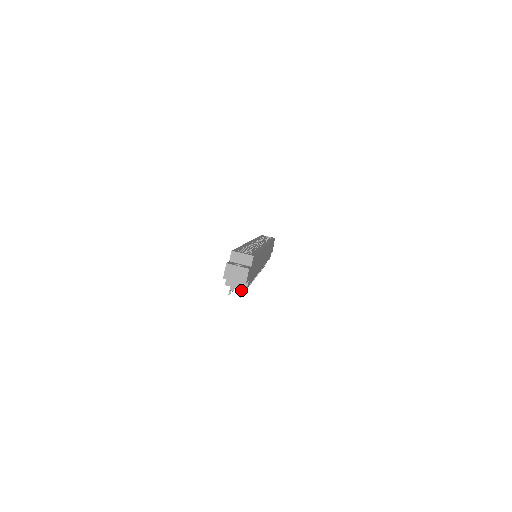
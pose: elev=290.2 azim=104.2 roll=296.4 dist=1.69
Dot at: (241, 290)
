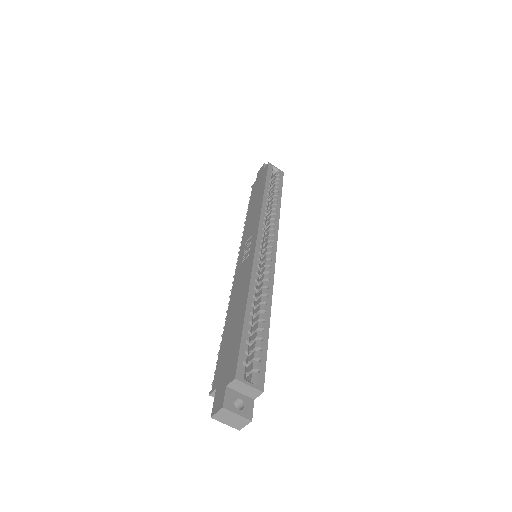
Dot at: occluded
